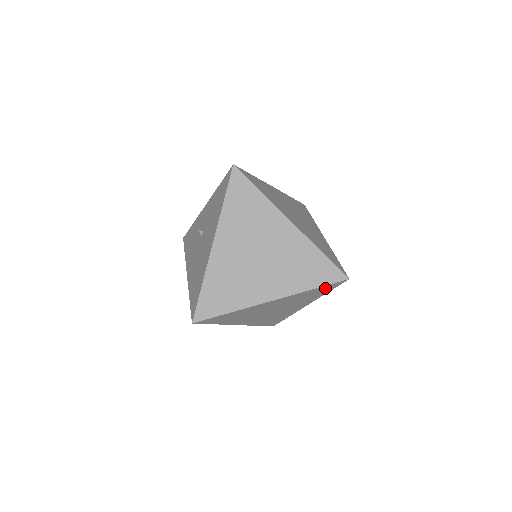
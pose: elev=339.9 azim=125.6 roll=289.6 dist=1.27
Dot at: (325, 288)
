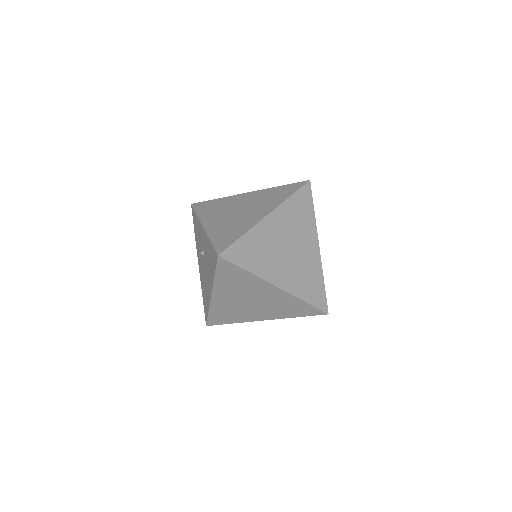
Dot at: occluded
